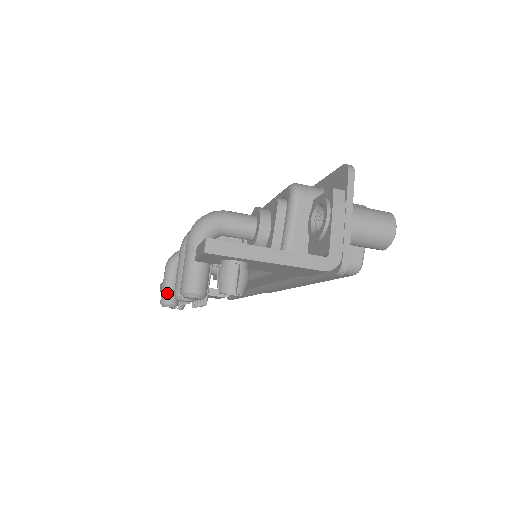
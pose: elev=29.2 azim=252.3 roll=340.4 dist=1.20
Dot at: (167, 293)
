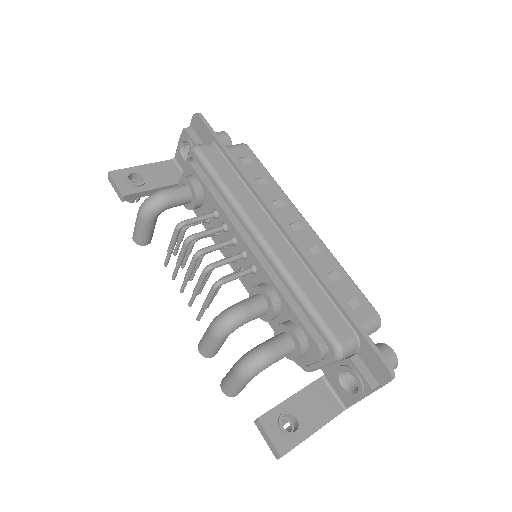
Dot at: (144, 239)
